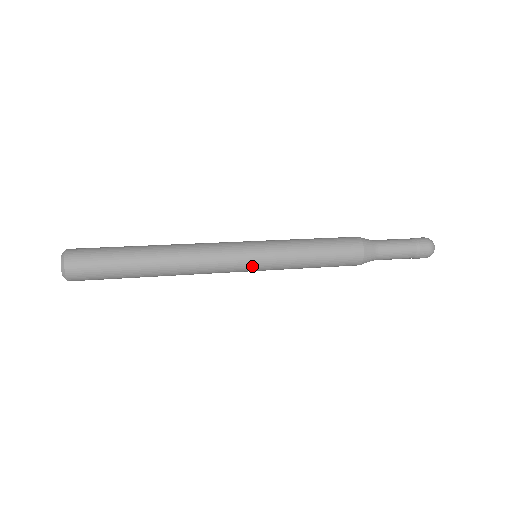
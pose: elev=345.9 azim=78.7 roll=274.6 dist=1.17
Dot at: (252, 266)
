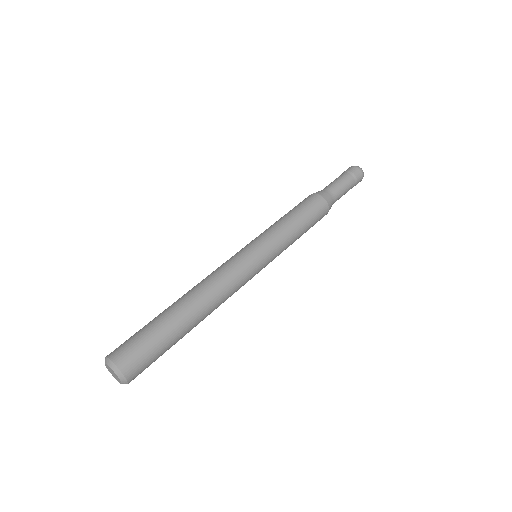
Dot at: occluded
